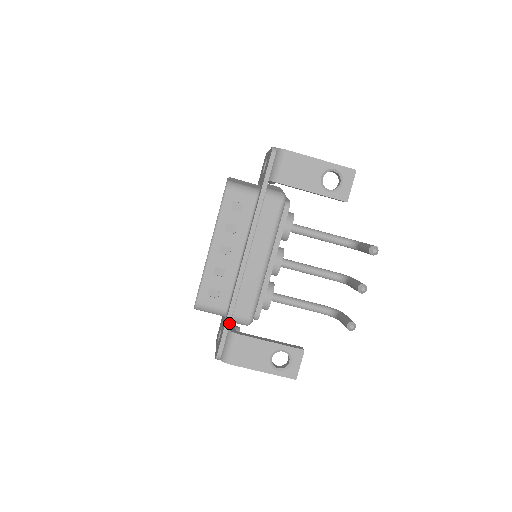
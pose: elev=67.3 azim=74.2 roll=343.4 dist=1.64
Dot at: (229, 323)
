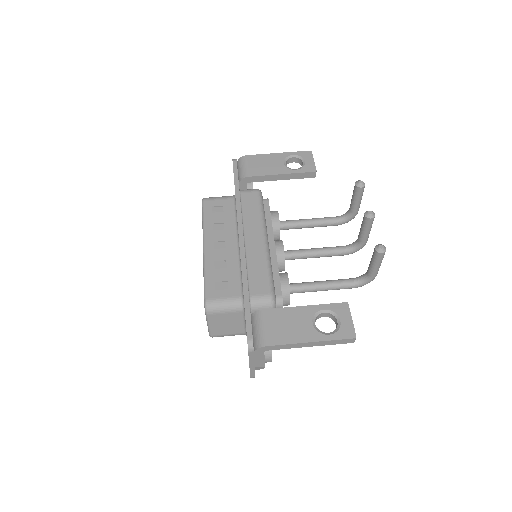
Dot at: (248, 301)
